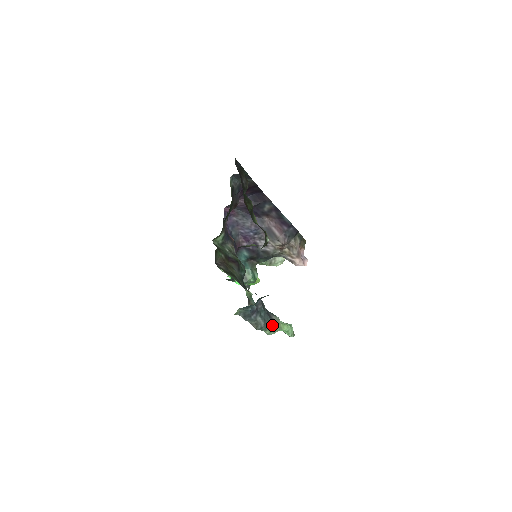
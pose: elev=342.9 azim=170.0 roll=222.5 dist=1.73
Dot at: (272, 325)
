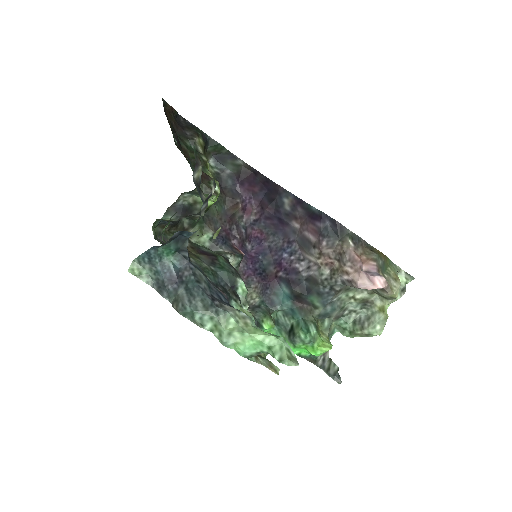
Dot at: (211, 310)
